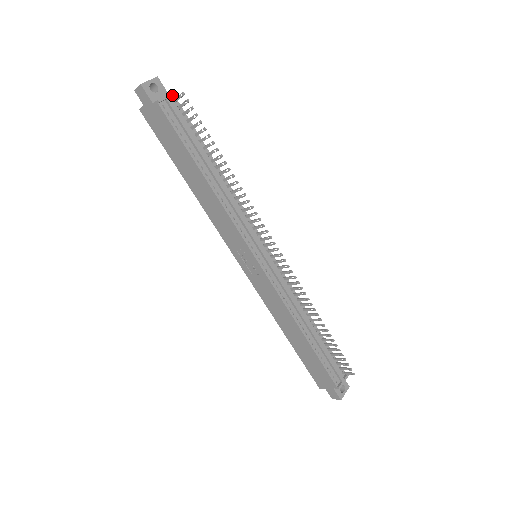
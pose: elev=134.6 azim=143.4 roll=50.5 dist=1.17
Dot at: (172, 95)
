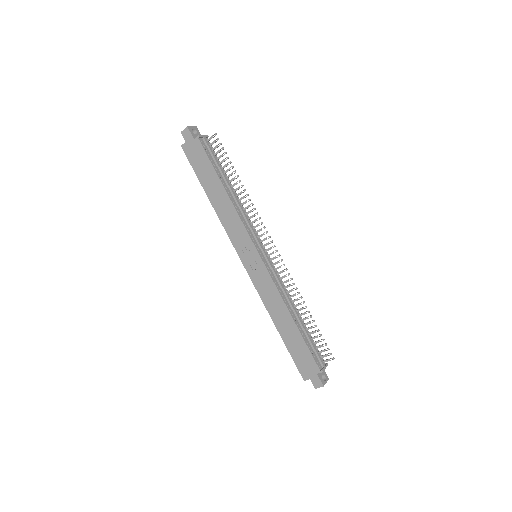
Dot at: (207, 136)
